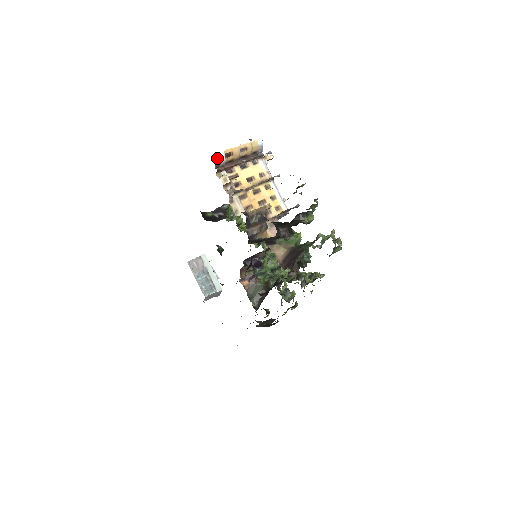
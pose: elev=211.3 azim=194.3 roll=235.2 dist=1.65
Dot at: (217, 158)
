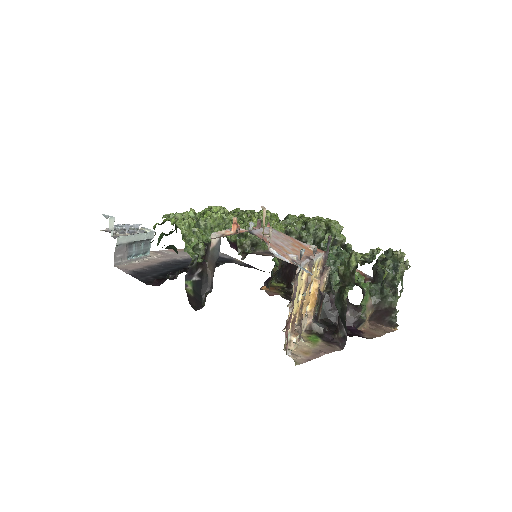
Dot at: occluded
